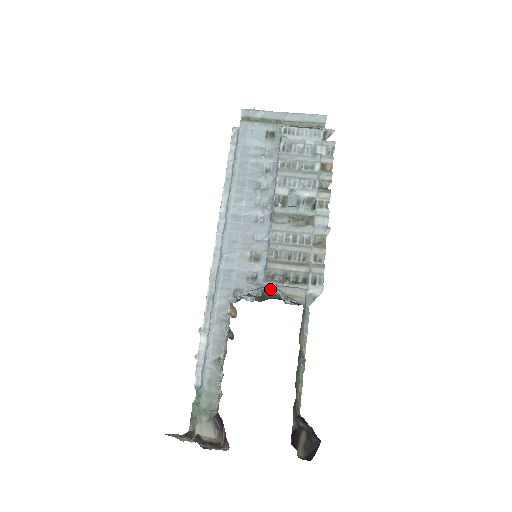
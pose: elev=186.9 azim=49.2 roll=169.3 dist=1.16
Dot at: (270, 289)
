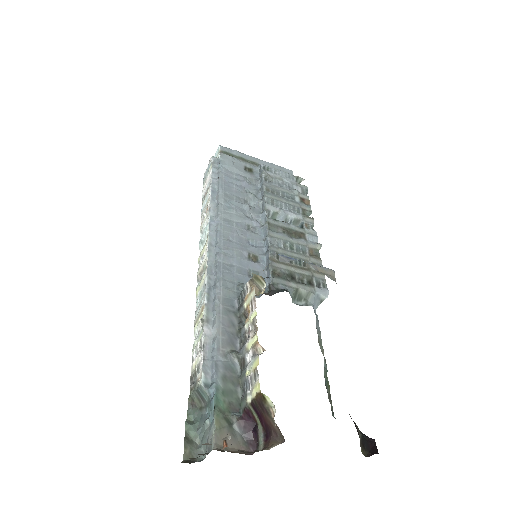
Dot at: (279, 284)
